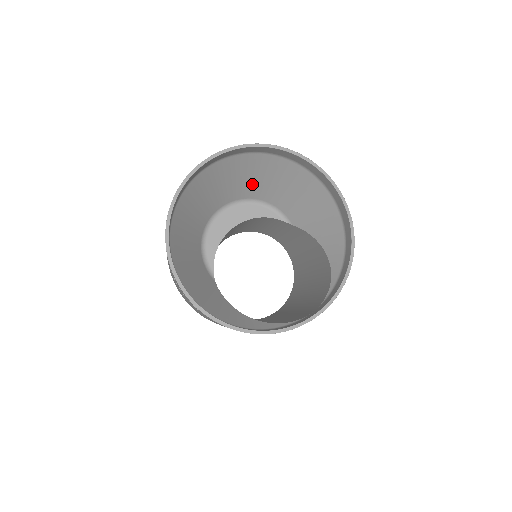
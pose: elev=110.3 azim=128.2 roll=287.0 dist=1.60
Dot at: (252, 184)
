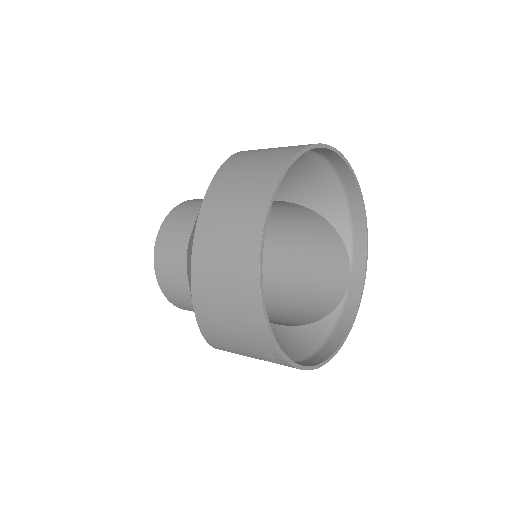
Dot at: occluded
